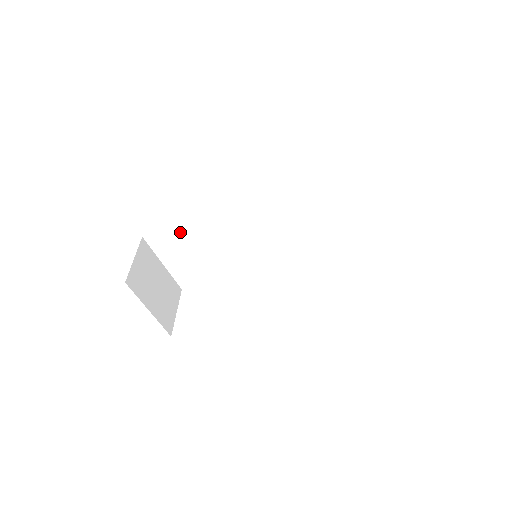
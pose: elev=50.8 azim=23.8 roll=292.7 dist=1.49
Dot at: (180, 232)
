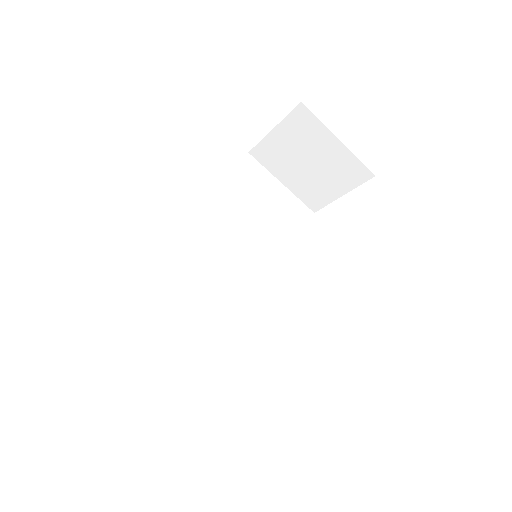
Dot at: (144, 325)
